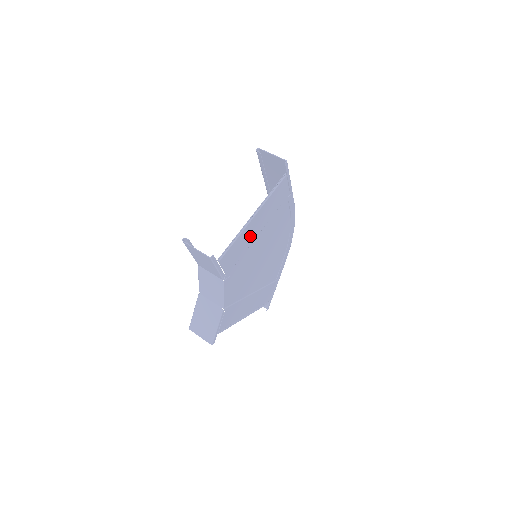
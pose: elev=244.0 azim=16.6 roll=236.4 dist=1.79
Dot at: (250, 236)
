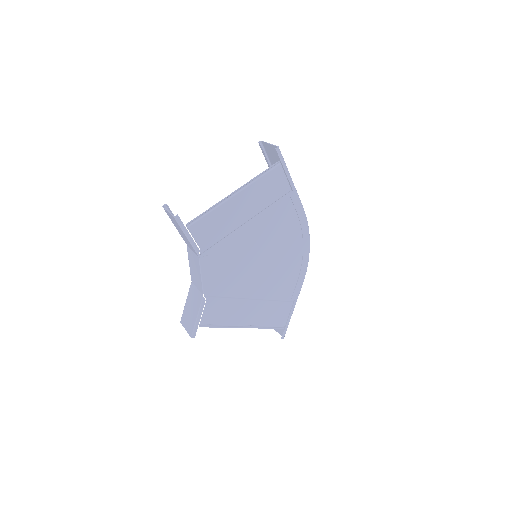
Dot at: (234, 217)
